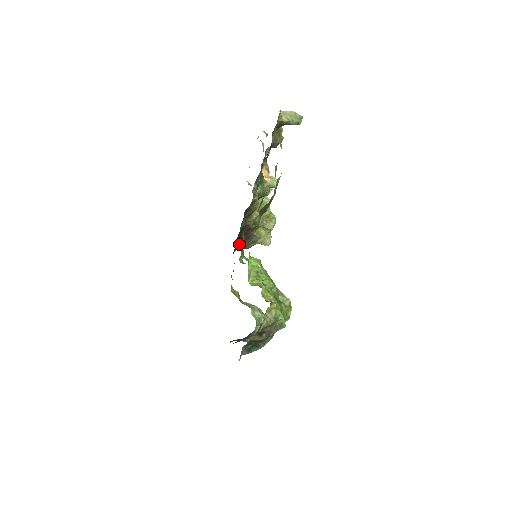
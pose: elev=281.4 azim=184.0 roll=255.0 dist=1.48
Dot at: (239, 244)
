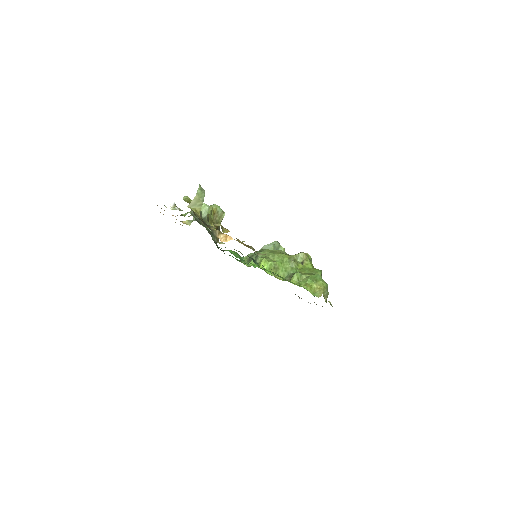
Dot at: occluded
